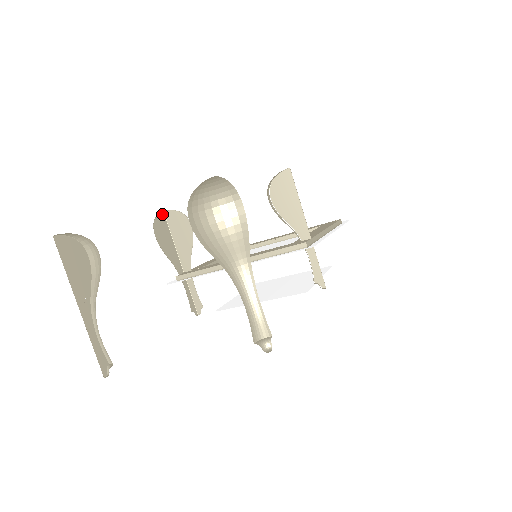
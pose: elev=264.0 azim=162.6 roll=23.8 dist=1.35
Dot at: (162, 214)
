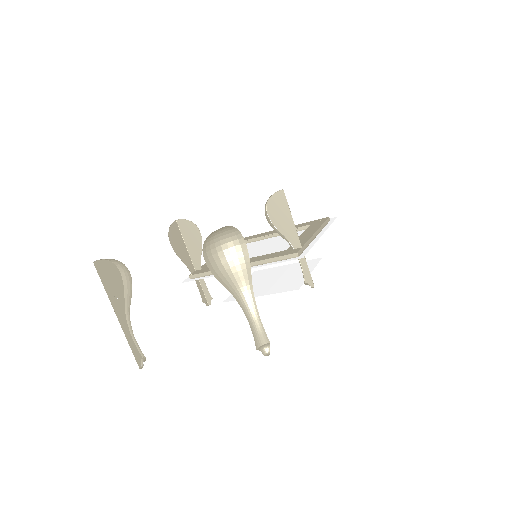
Dot at: (175, 223)
